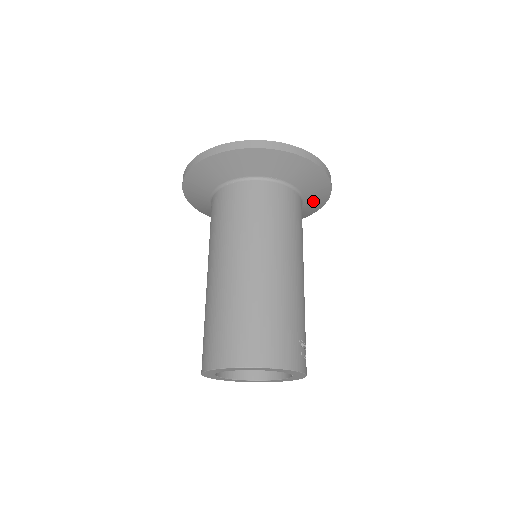
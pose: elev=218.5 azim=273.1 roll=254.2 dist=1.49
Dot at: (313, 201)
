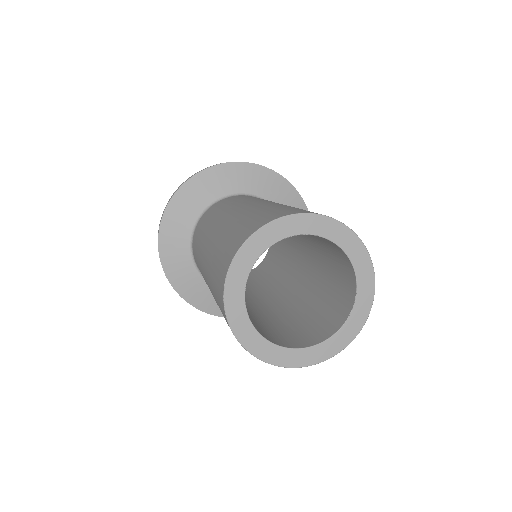
Dot at: occluded
